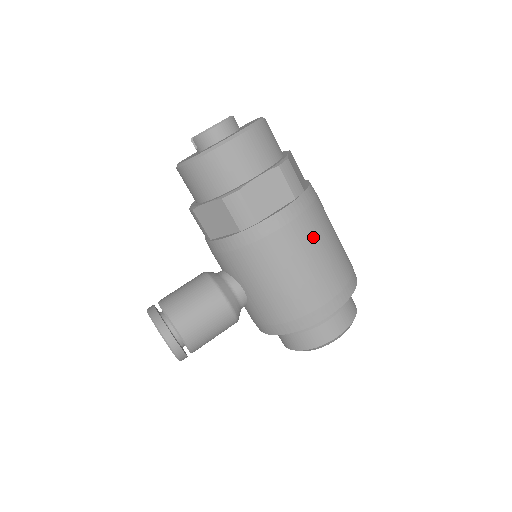
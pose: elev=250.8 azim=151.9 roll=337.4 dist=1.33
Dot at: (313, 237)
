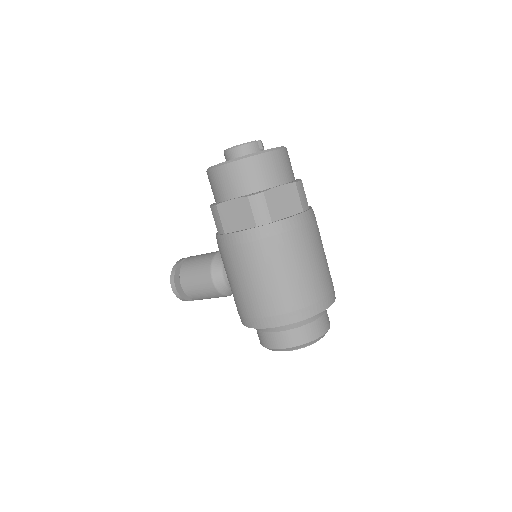
Dot at: (262, 262)
